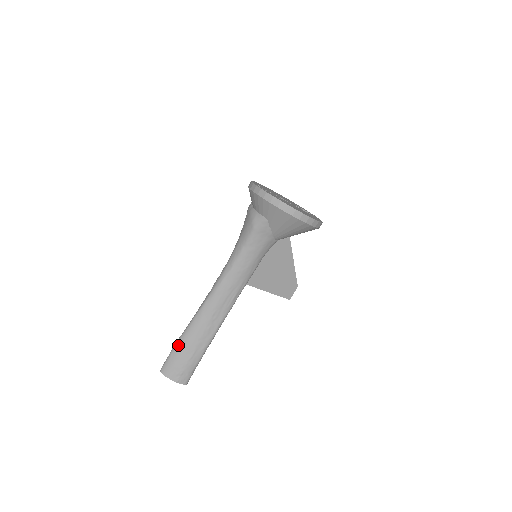
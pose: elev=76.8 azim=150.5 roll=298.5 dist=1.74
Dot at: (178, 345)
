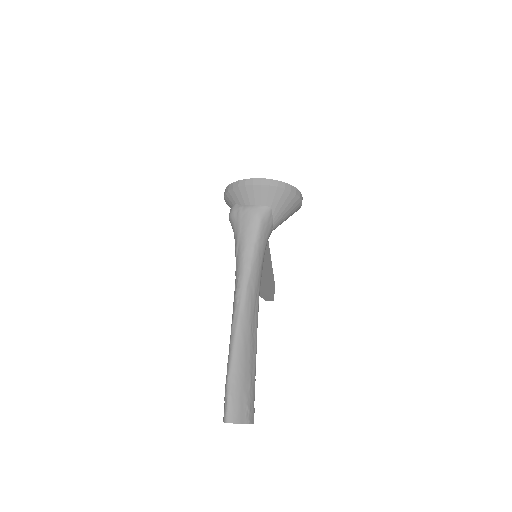
Dot at: (233, 379)
